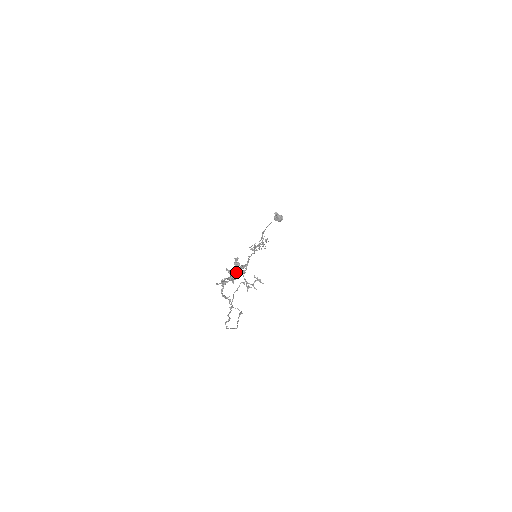
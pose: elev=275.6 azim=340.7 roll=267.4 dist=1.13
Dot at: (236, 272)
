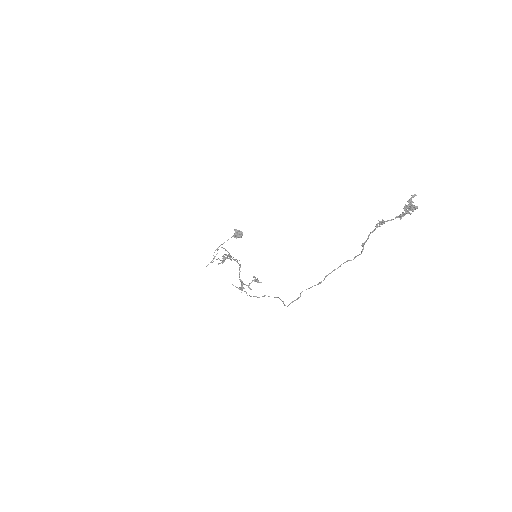
Dot at: (414, 206)
